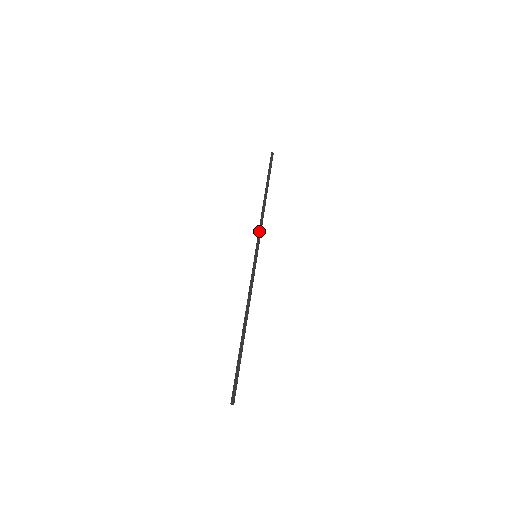
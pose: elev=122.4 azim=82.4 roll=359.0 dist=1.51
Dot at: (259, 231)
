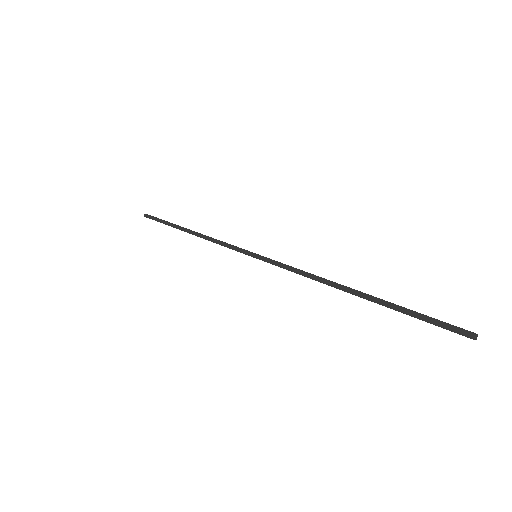
Dot at: (227, 243)
